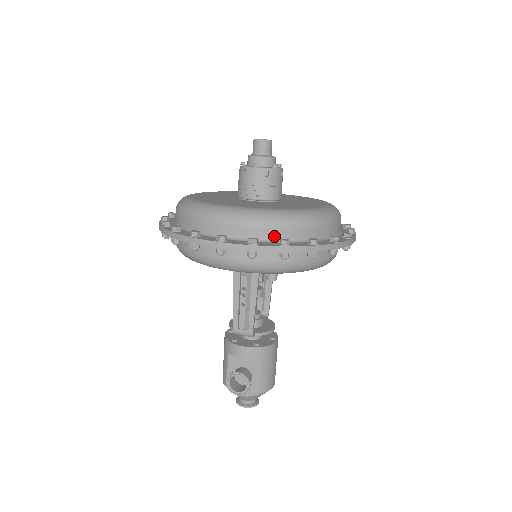
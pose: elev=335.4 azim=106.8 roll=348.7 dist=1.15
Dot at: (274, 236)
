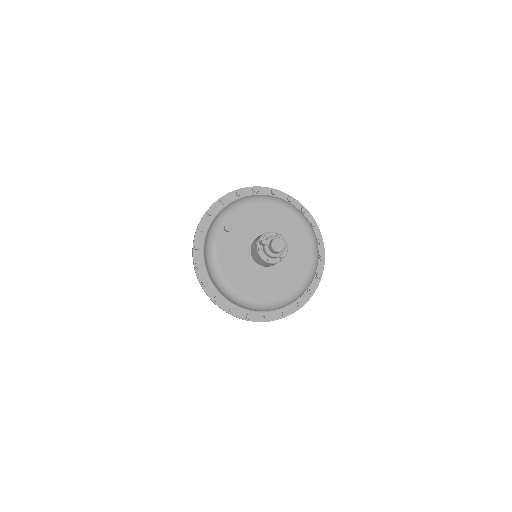
Dot at: occluded
